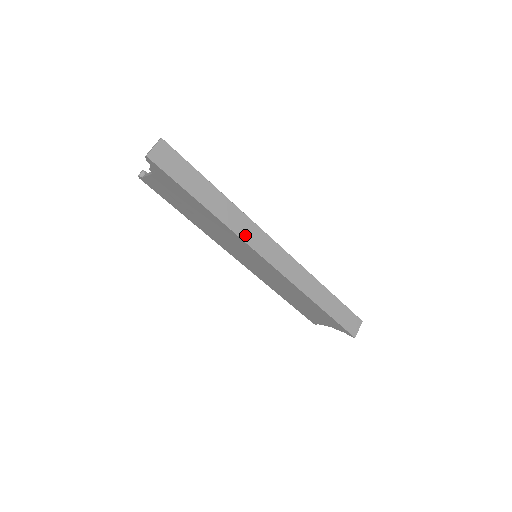
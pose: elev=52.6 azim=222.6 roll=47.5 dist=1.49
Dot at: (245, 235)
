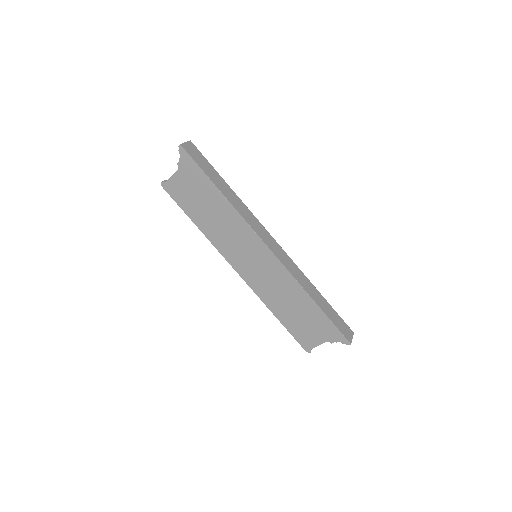
Dot at: (250, 223)
